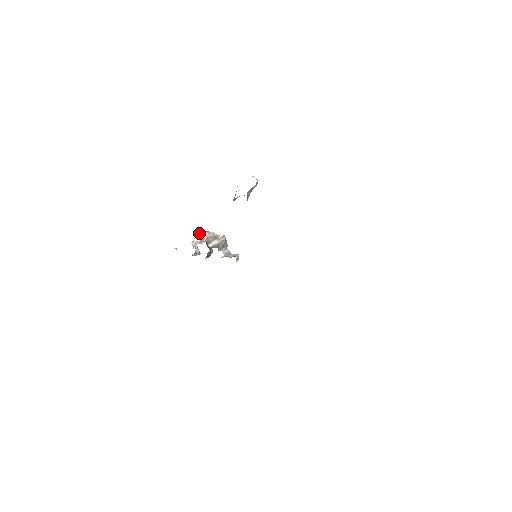
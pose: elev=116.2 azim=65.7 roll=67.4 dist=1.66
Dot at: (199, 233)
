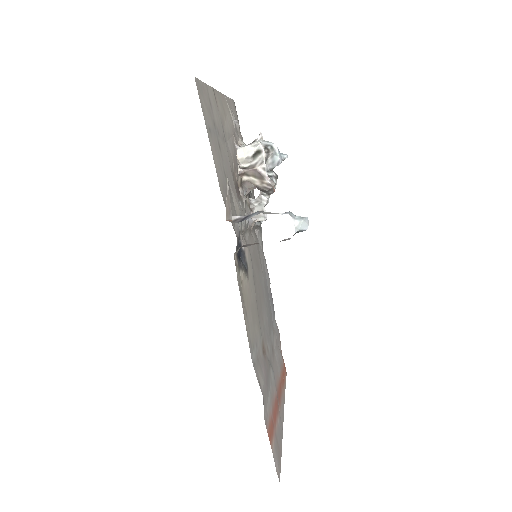
Dot at: (257, 146)
